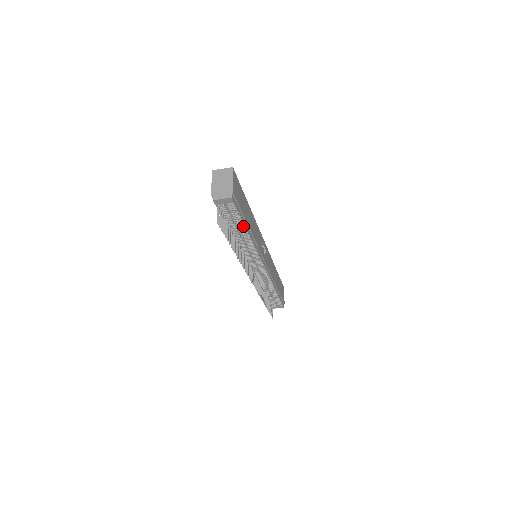
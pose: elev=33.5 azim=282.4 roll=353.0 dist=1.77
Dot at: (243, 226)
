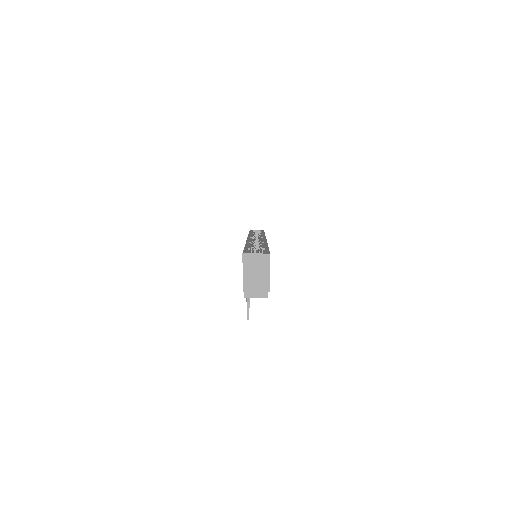
Dot at: occluded
